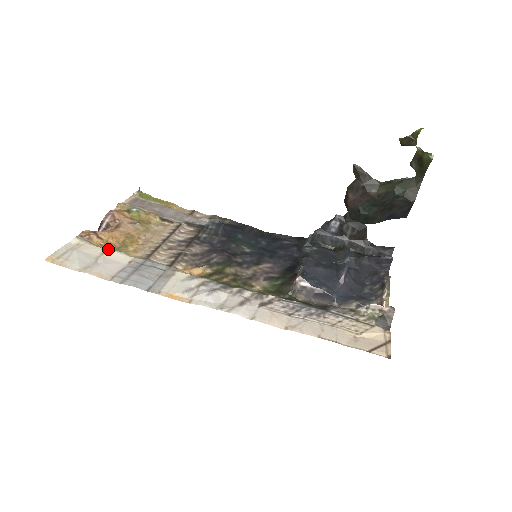
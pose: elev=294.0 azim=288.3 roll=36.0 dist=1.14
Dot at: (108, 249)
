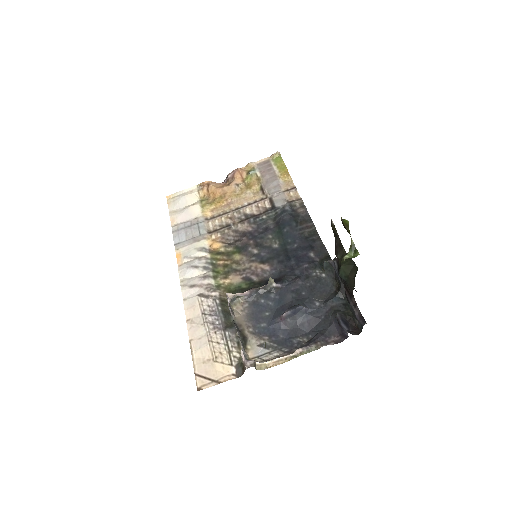
Dot at: (199, 202)
